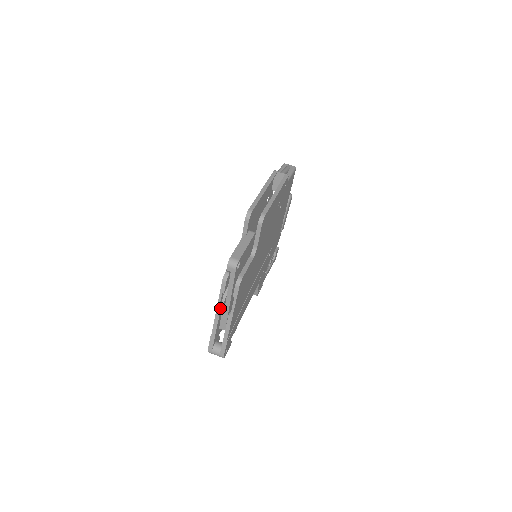
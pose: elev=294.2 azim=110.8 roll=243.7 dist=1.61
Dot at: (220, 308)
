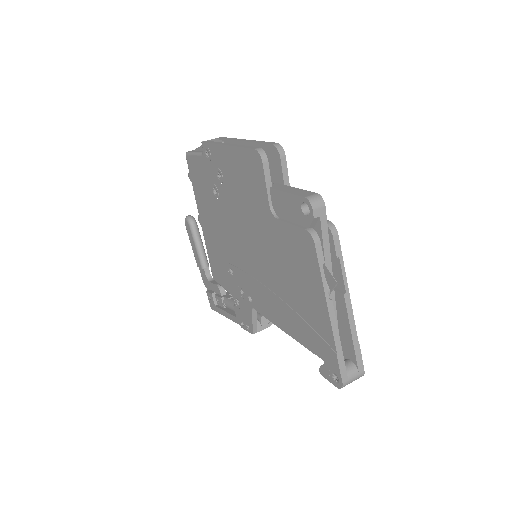
Dot at: (325, 298)
